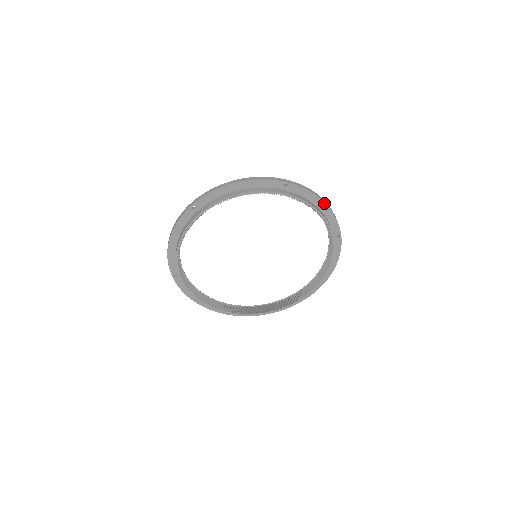
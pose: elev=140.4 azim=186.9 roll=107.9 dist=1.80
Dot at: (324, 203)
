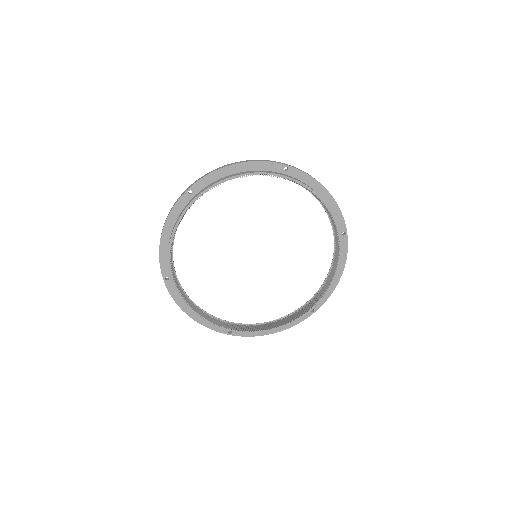
Dot at: (327, 192)
